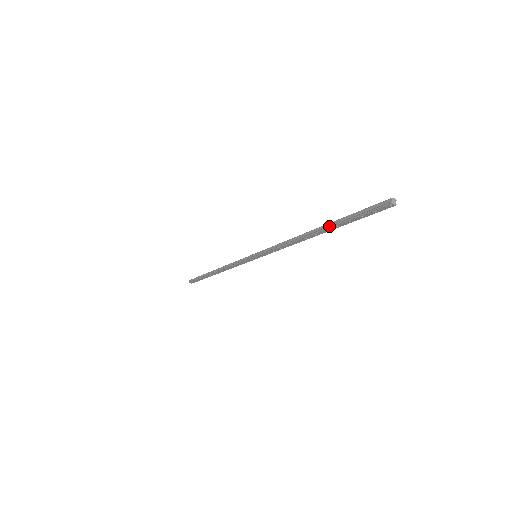
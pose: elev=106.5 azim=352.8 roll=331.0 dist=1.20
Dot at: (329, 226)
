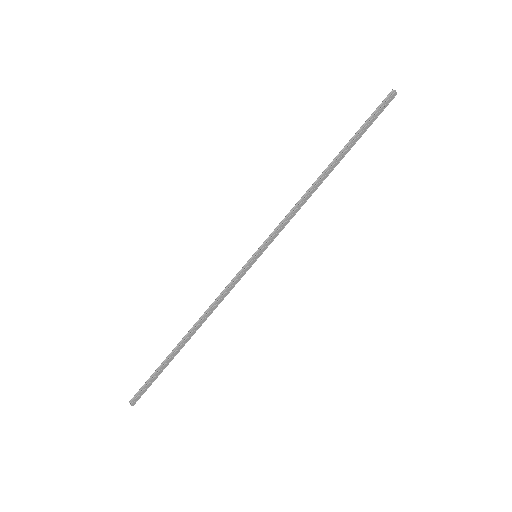
Dot at: (344, 149)
